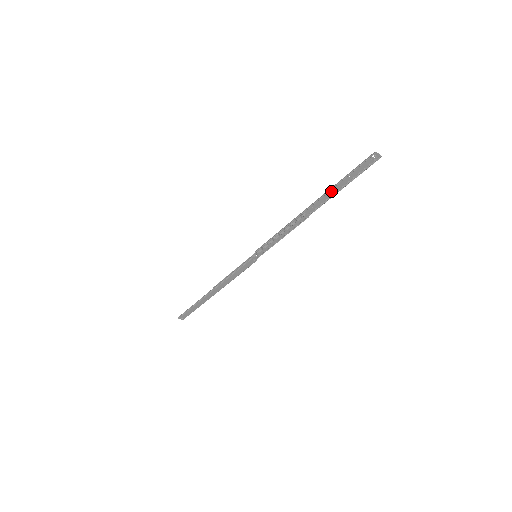
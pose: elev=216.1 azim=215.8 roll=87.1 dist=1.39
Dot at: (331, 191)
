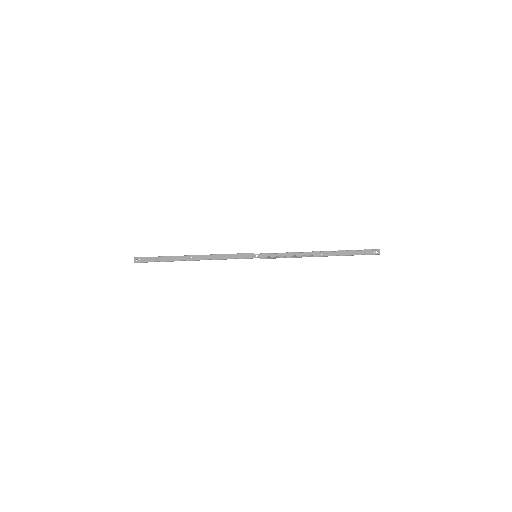
Dot at: (340, 253)
